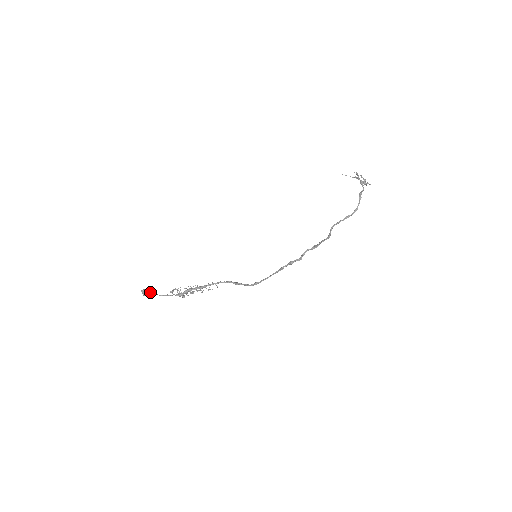
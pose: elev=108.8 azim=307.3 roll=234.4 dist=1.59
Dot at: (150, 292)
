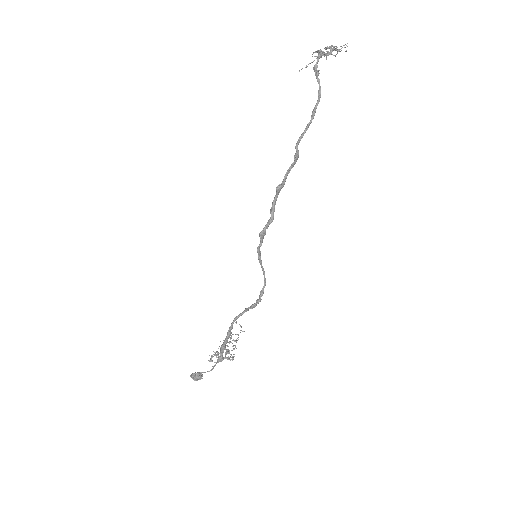
Dot at: (198, 373)
